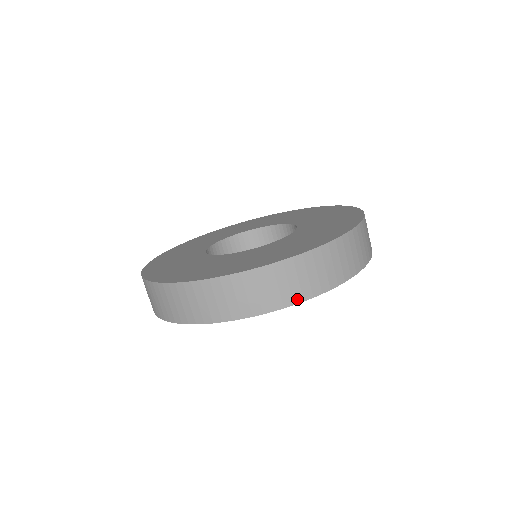
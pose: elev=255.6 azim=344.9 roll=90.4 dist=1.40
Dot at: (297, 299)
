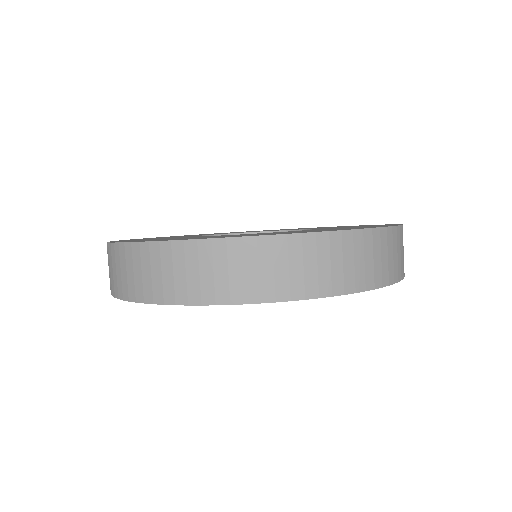
Dot at: (399, 276)
